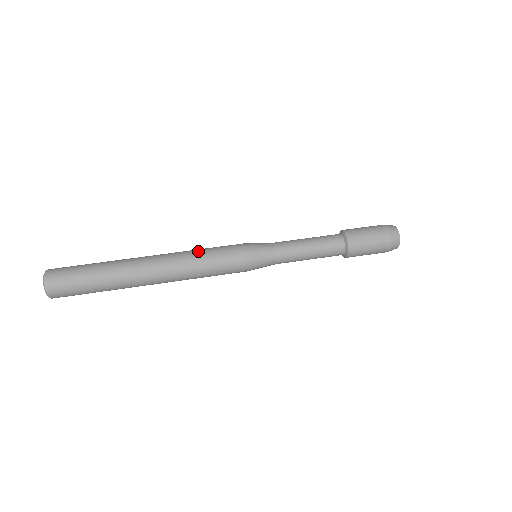
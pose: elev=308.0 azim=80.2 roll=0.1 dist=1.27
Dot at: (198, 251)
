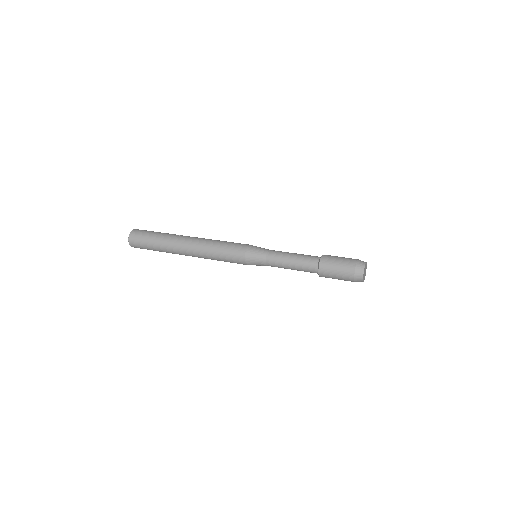
Dot at: occluded
